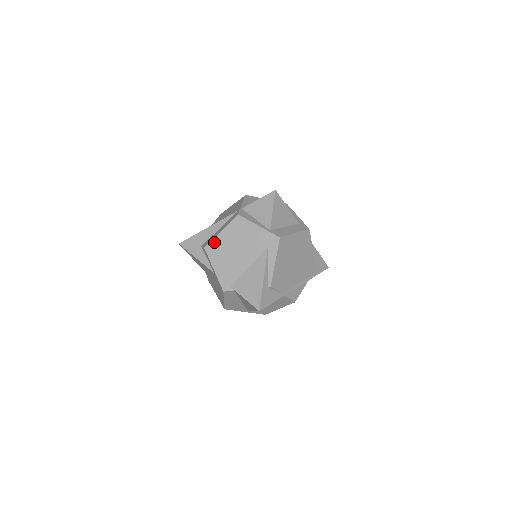
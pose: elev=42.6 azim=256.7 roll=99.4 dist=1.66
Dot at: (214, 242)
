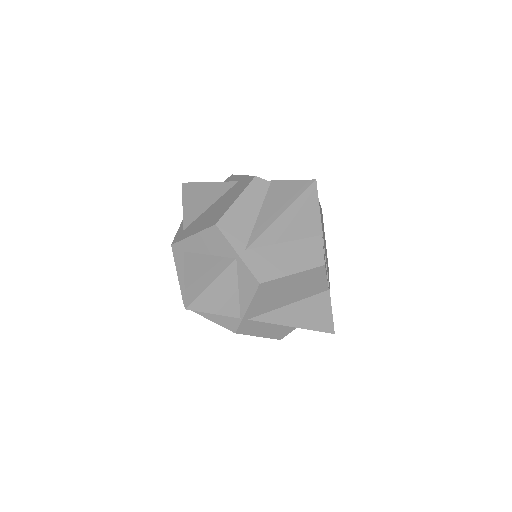
Dot at: occluded
